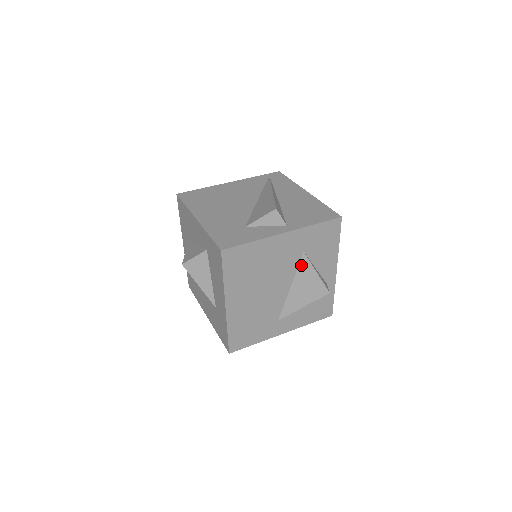
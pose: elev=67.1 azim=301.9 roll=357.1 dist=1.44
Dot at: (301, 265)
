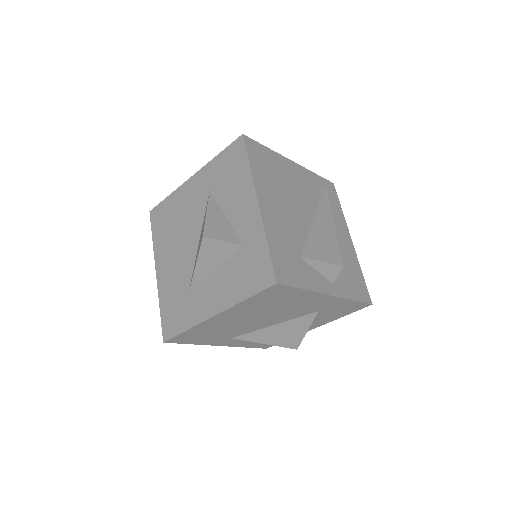
Dot at: (304, 317)
